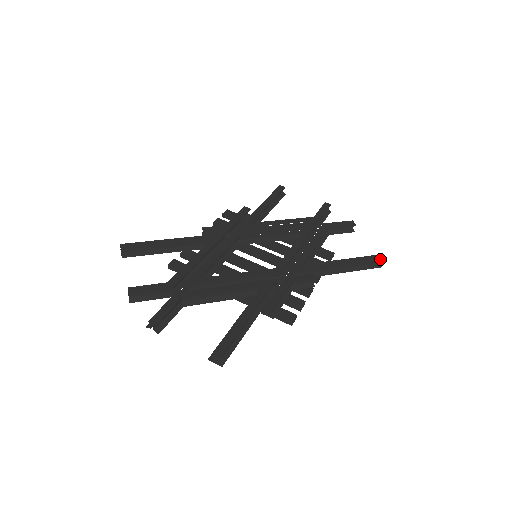
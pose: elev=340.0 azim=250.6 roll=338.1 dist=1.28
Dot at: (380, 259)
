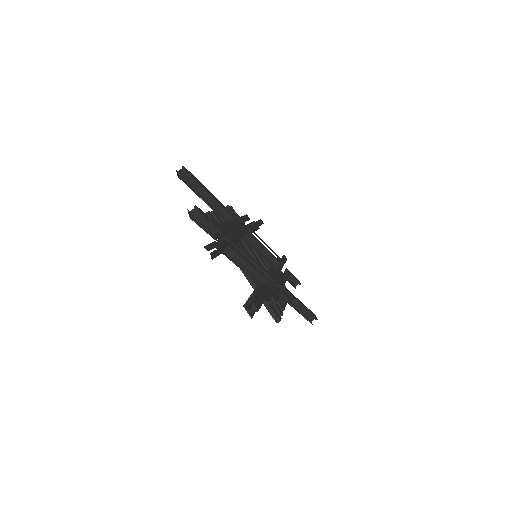
Dot at: (316, 318)
